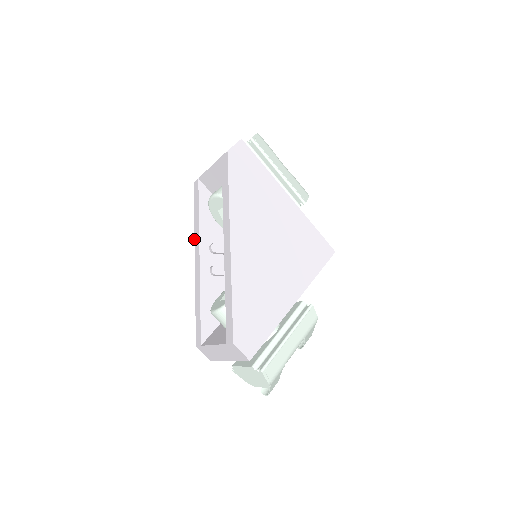
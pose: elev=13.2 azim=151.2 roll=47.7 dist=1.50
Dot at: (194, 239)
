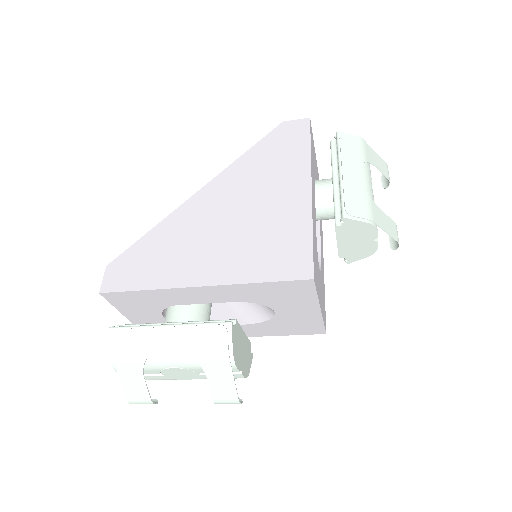
Dot at: occluded
